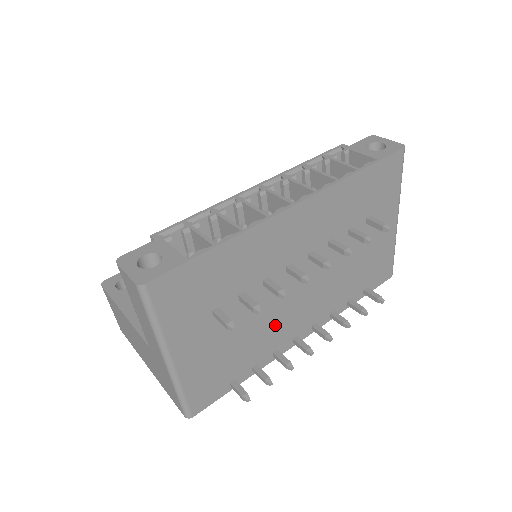
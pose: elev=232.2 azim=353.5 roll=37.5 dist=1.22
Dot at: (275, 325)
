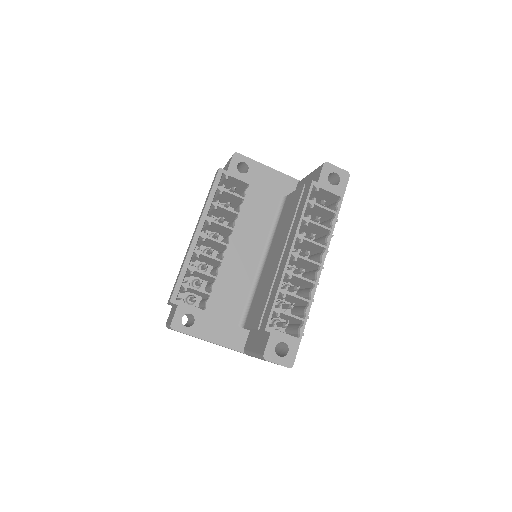
Dot at: occluded
